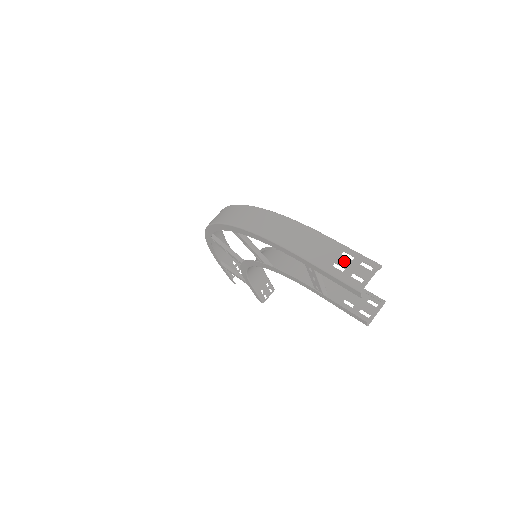
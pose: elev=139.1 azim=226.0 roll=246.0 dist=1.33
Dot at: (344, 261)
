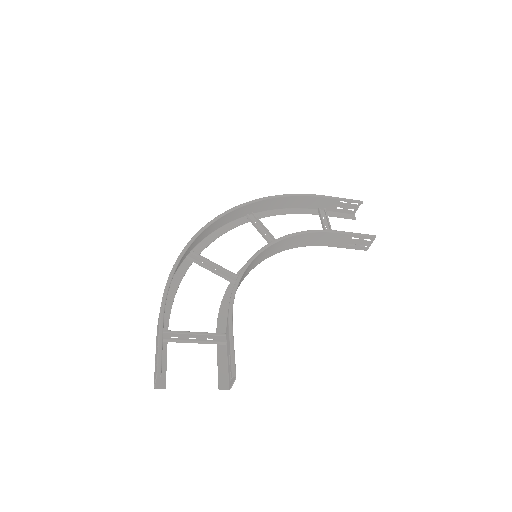
Dot at: (156, 354)
